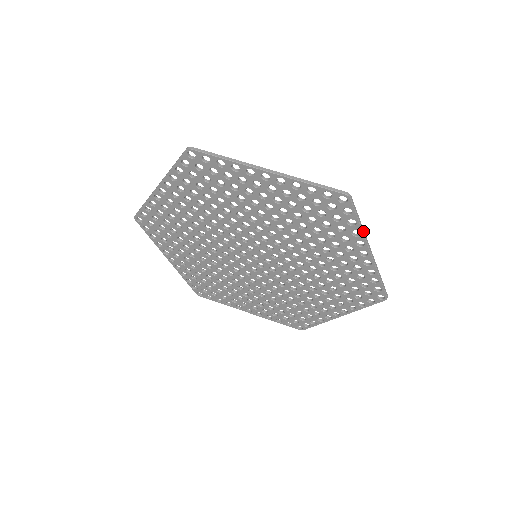
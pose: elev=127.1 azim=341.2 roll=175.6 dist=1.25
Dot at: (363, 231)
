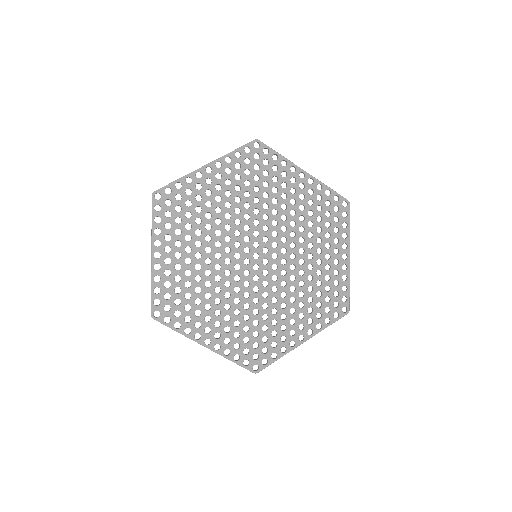
Dot at: (286, 159)
